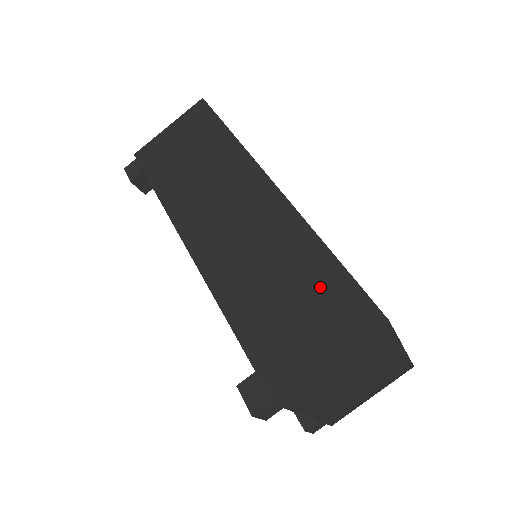
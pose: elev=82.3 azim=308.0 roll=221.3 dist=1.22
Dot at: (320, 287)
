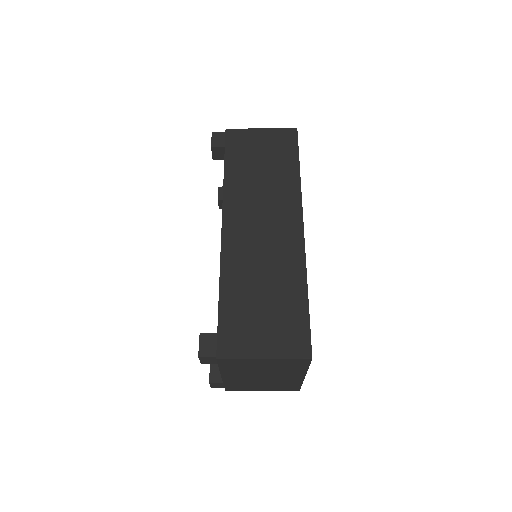
Dot at: (288, 312)
